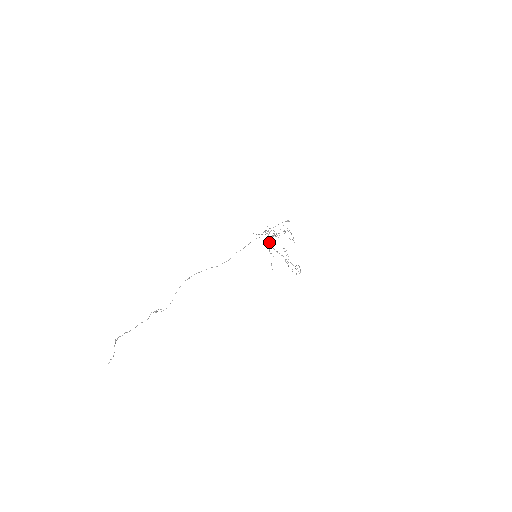
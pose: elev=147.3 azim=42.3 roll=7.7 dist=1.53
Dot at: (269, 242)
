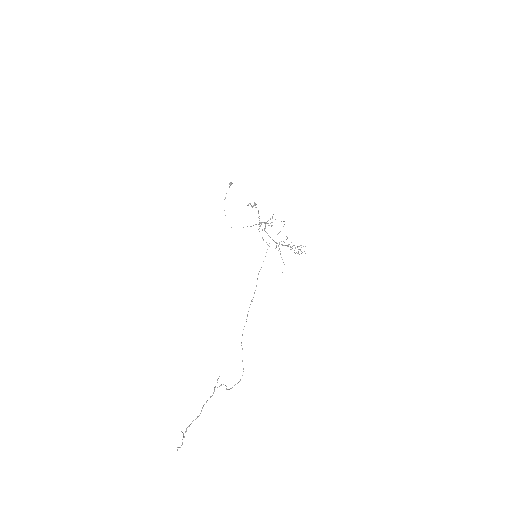
Dot at: occluded
